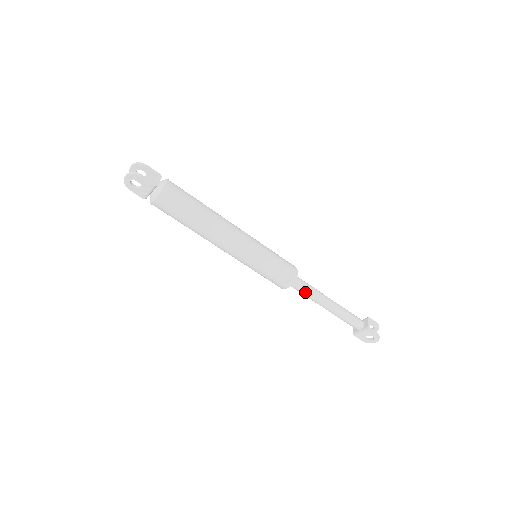
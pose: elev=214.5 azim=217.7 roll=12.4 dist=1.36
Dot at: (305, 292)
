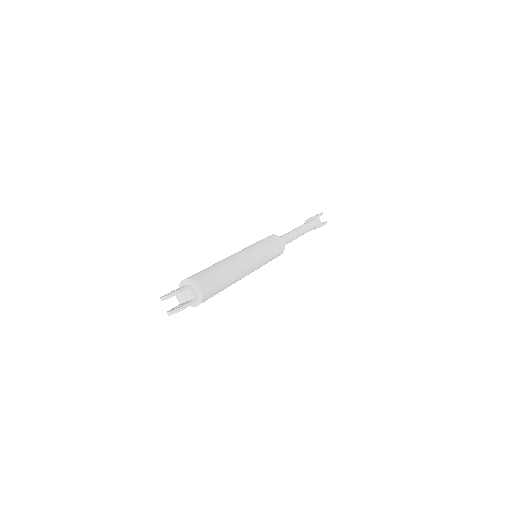
Dot at: occluded
